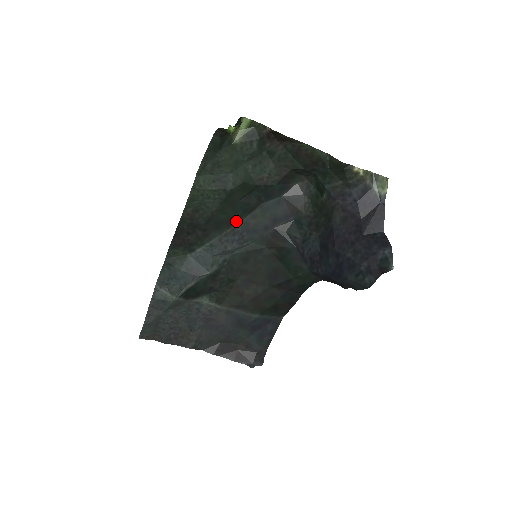
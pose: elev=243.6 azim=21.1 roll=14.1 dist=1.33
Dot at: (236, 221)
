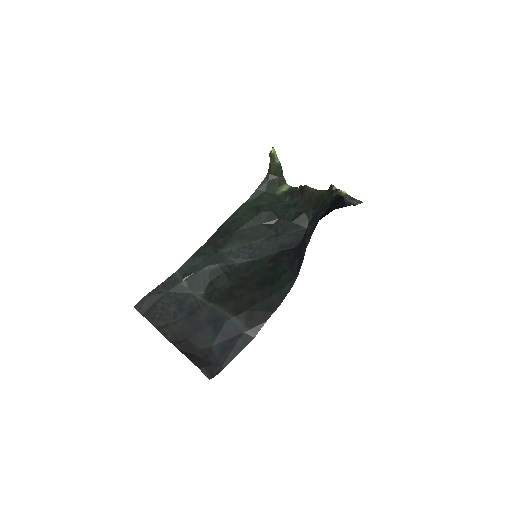
Dot at: (255, 240)
